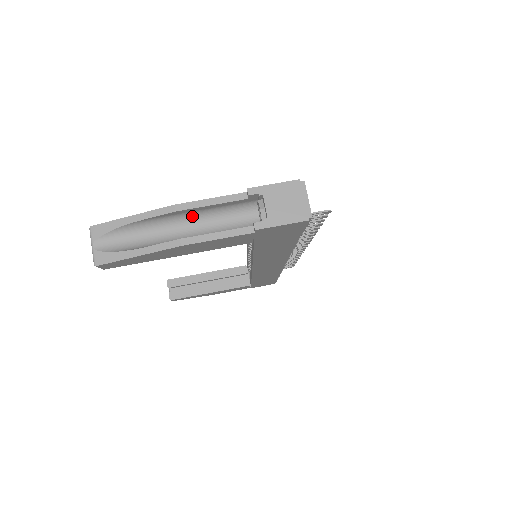
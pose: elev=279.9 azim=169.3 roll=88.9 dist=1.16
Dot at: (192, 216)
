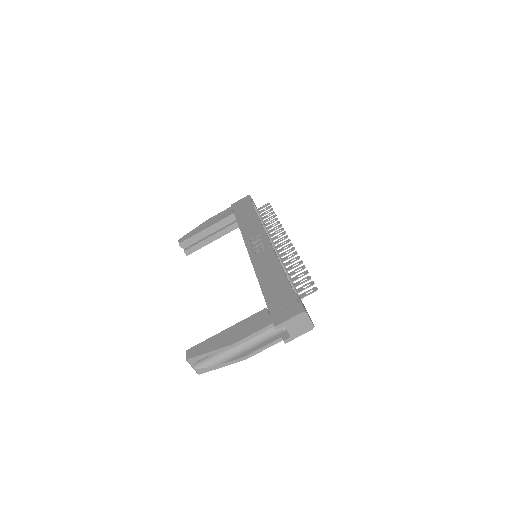
Dot at: occluded
